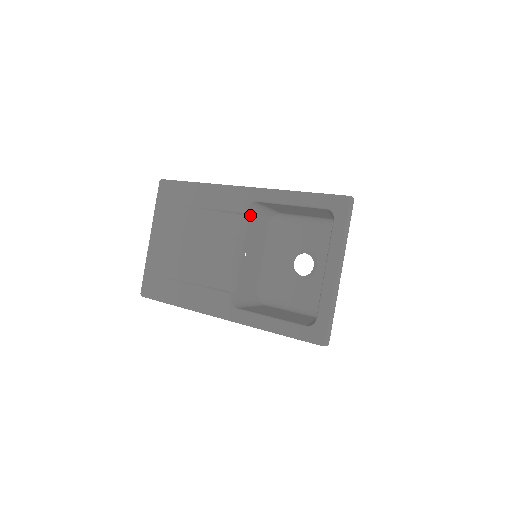
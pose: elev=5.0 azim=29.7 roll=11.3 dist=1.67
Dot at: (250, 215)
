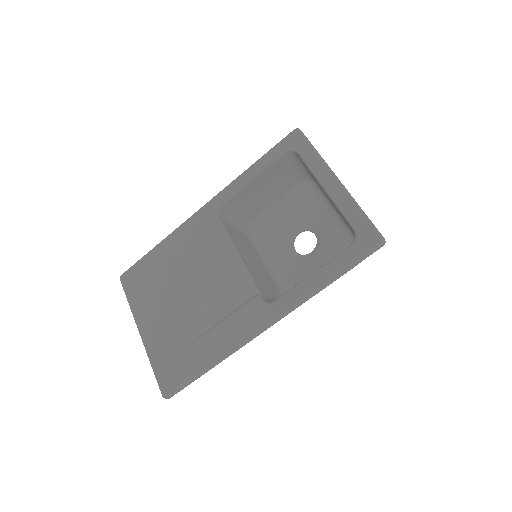
Dot at: (224, 224)
